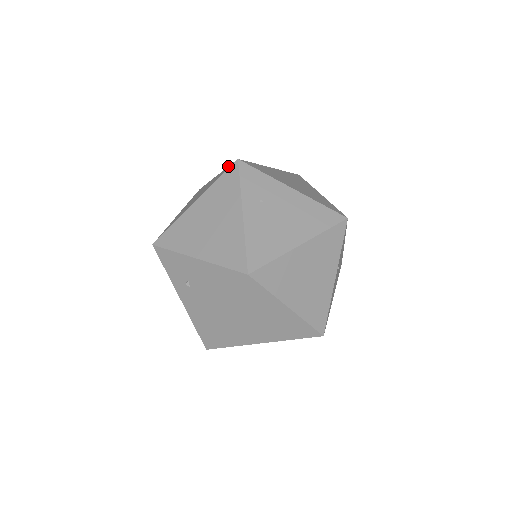
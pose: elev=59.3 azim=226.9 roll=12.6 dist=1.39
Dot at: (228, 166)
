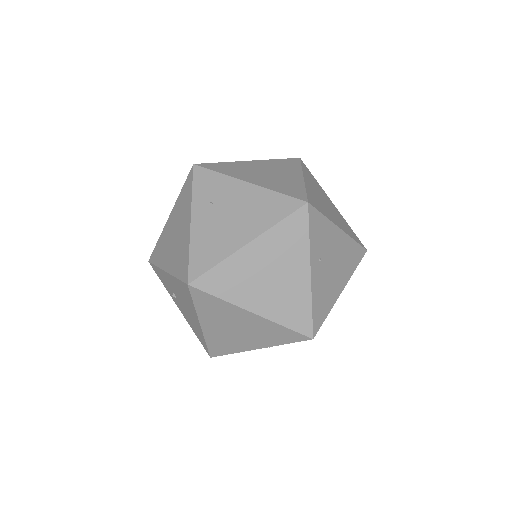
Dot at: occluded
